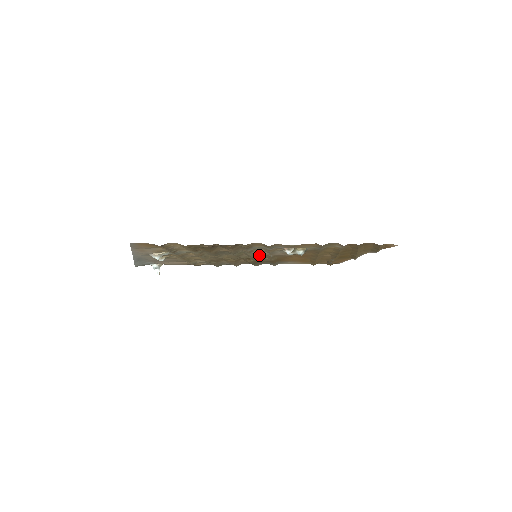
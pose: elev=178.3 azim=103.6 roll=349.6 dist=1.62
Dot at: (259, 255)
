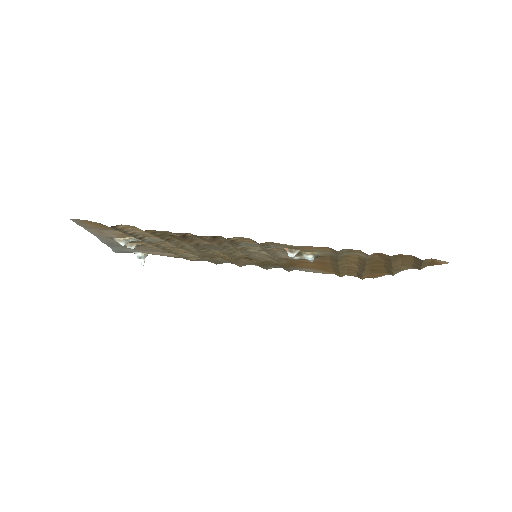
Dot at: (261, 255)
